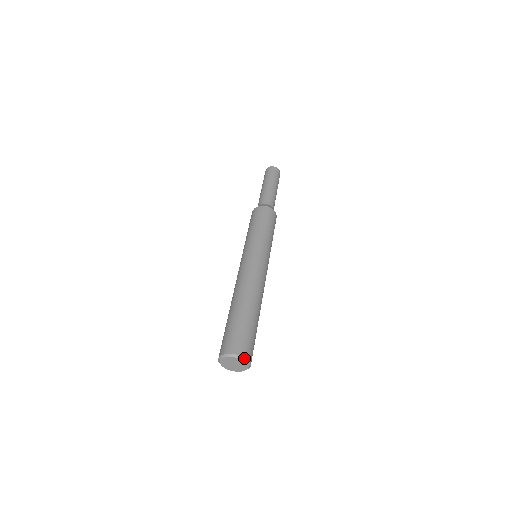
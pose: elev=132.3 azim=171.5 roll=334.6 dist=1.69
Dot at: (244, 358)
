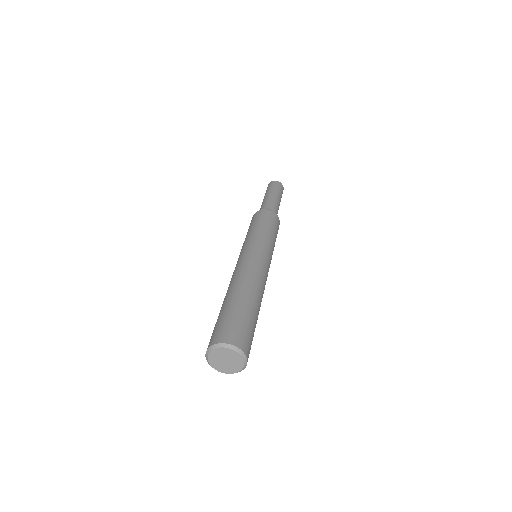
Dot at: (240, 351)
